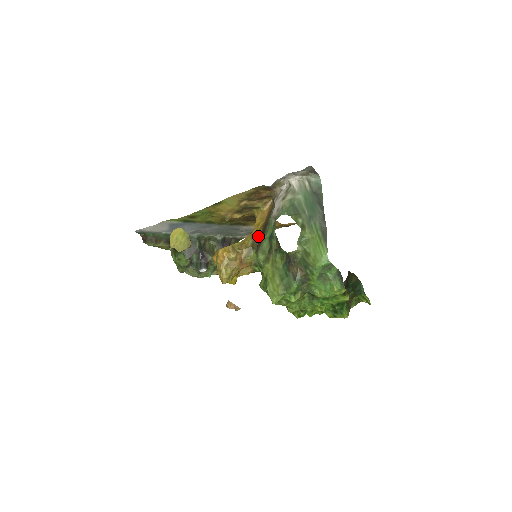
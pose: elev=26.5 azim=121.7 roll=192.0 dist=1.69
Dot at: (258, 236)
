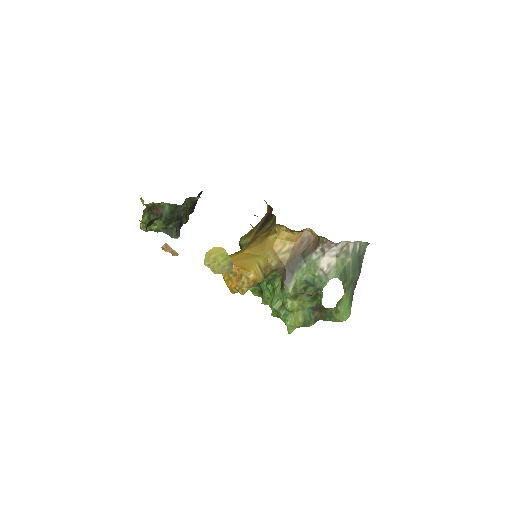
Dot at: (285, 261)
